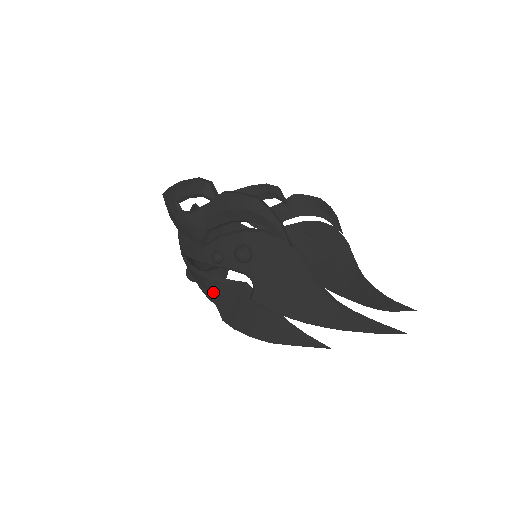
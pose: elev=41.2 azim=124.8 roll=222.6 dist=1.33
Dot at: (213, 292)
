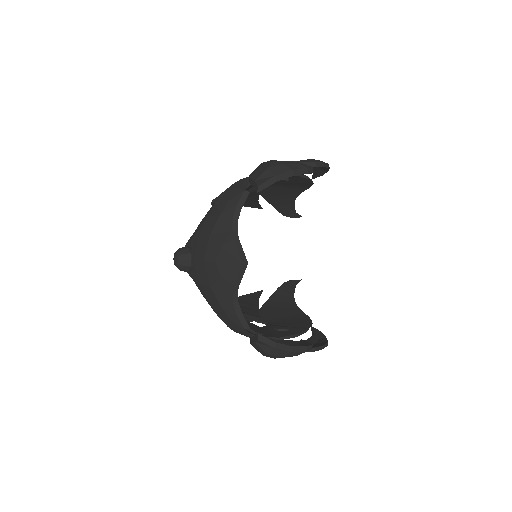
Dot at: occluded
